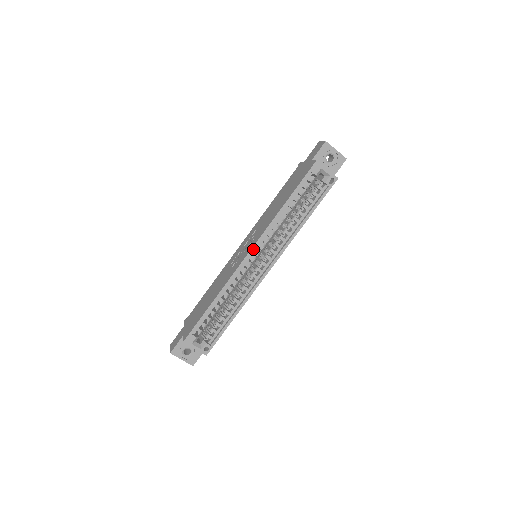
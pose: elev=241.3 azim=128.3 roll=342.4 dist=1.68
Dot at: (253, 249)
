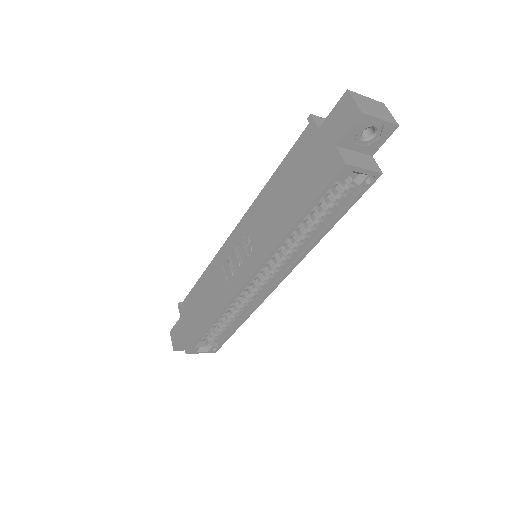
Dot at: (253, 276)
